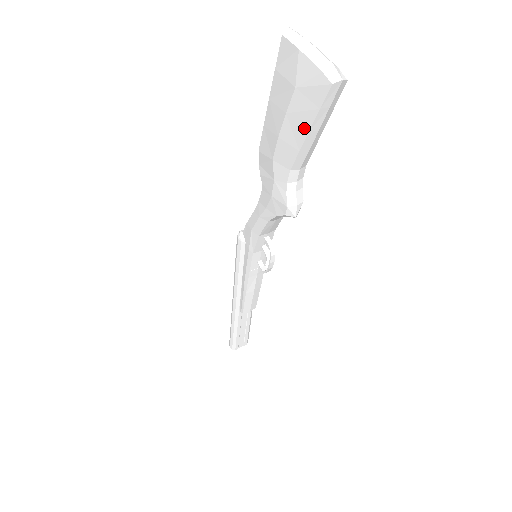
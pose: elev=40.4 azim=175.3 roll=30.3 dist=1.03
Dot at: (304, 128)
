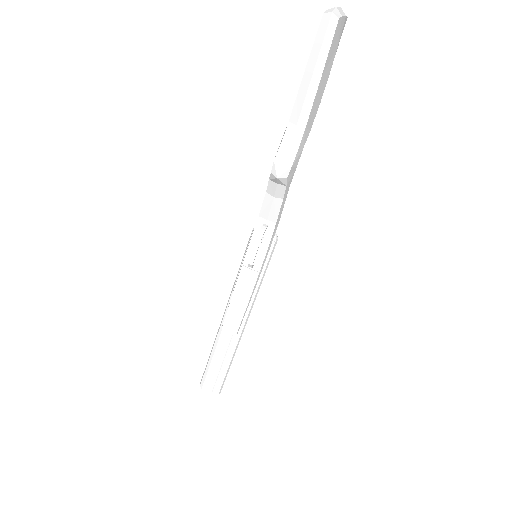
Dot at: (305, 70)
